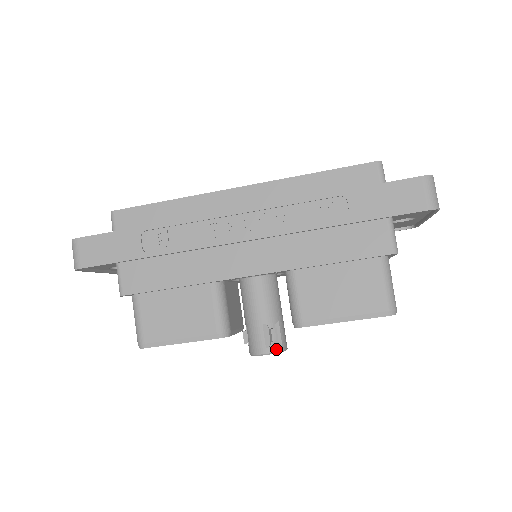
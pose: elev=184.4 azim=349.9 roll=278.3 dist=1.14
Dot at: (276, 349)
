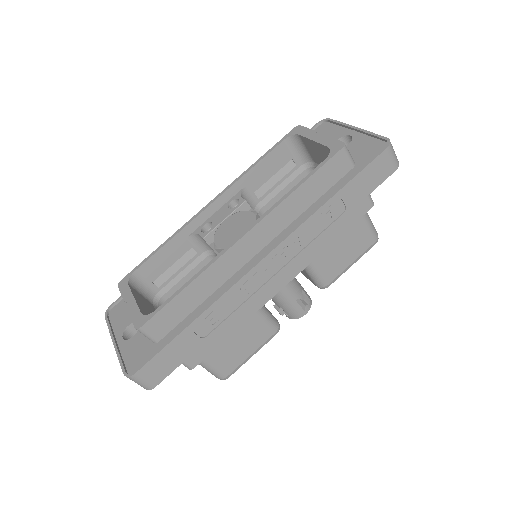
Dot at: (310, 306)
